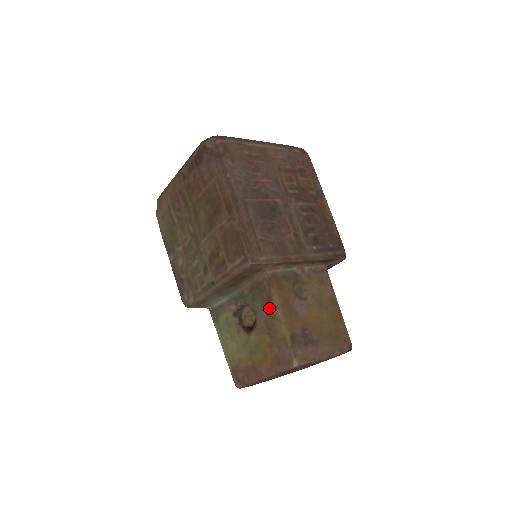
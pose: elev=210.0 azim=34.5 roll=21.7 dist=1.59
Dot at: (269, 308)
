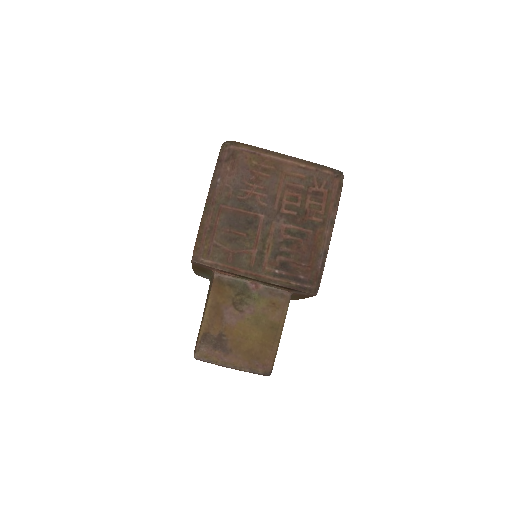
Dot at: (206, 303)
